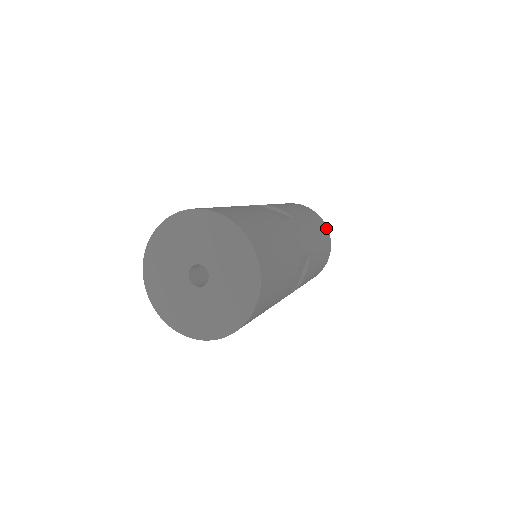
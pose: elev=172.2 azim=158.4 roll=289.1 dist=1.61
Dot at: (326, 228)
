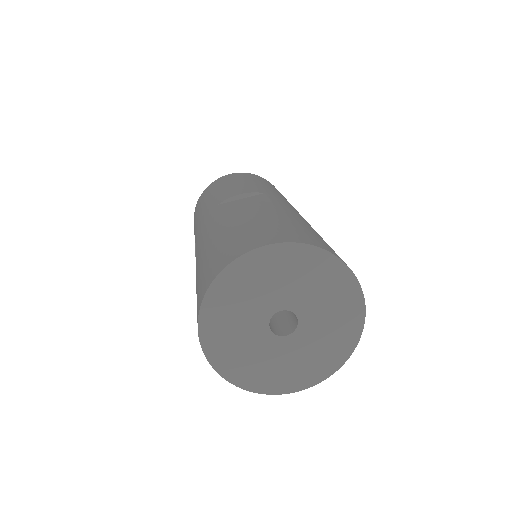
Dot at: occluded
